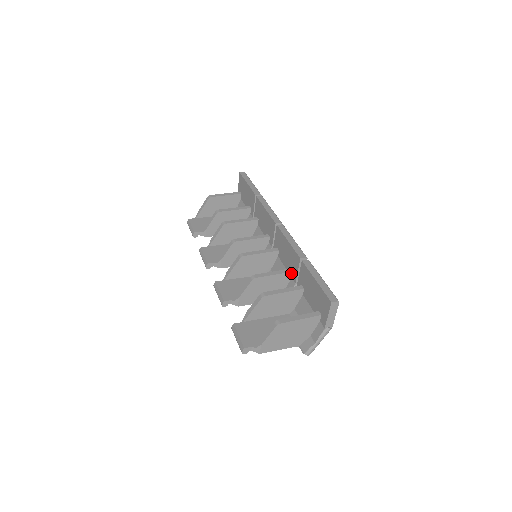
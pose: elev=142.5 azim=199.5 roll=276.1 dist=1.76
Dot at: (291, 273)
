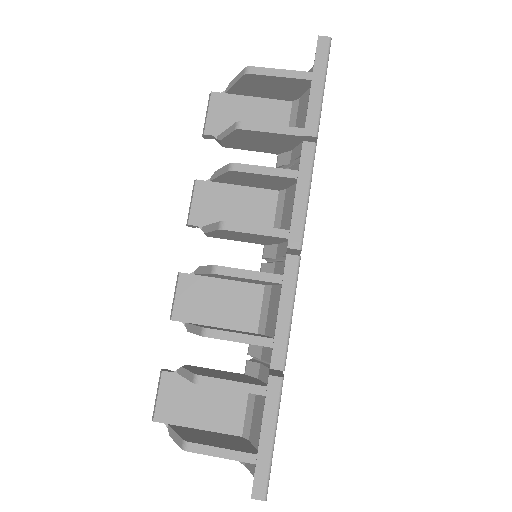
Dot at: (270, 346)
